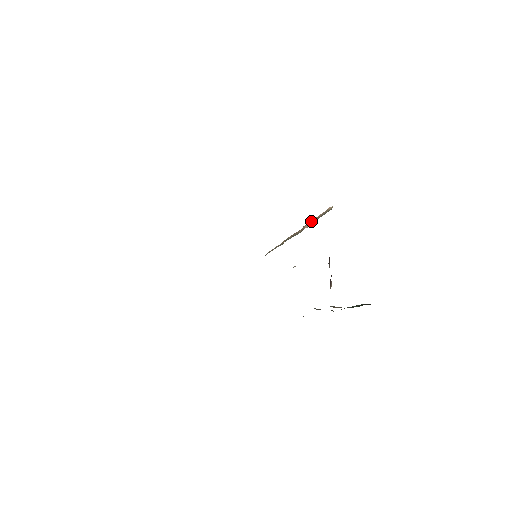
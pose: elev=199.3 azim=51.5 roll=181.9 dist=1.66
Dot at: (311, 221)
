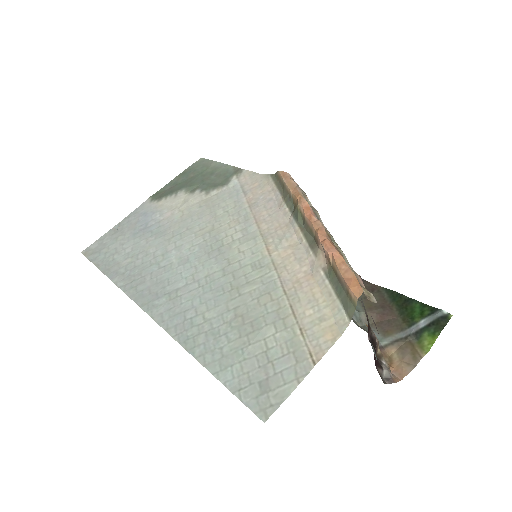
Dot at: (326, 254)
